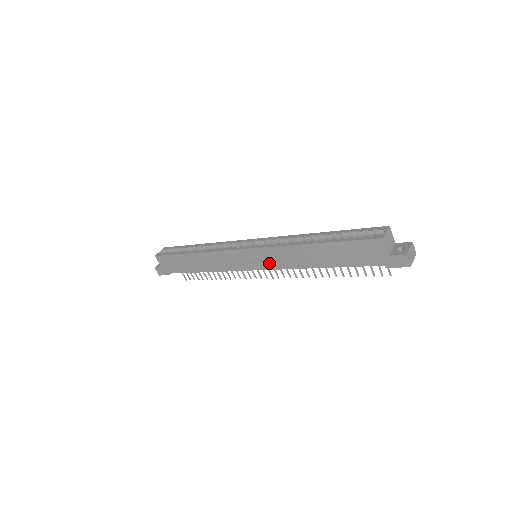
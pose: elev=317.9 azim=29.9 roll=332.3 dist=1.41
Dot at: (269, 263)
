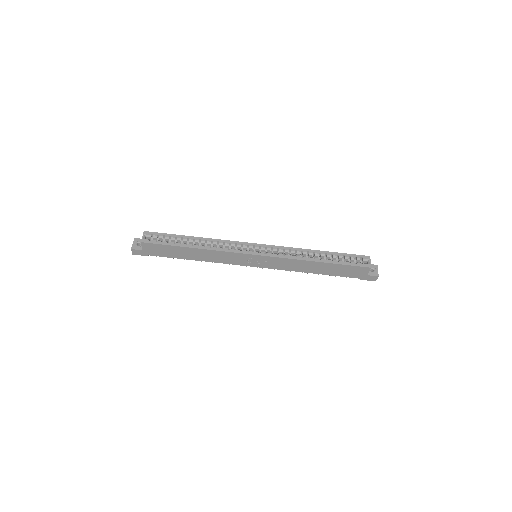
Dot at: (272, 265)
